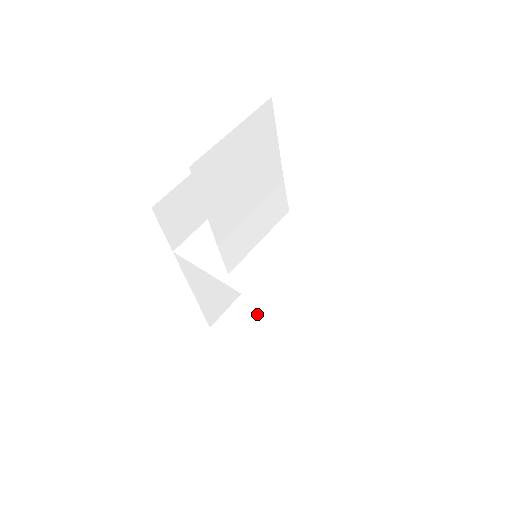
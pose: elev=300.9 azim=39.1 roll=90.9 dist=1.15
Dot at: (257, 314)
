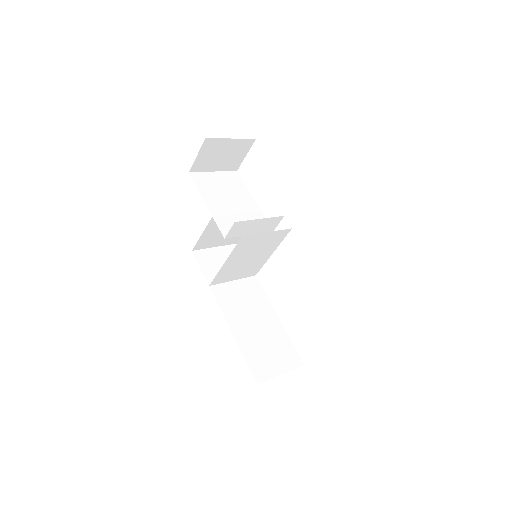
Dot at: occluded
